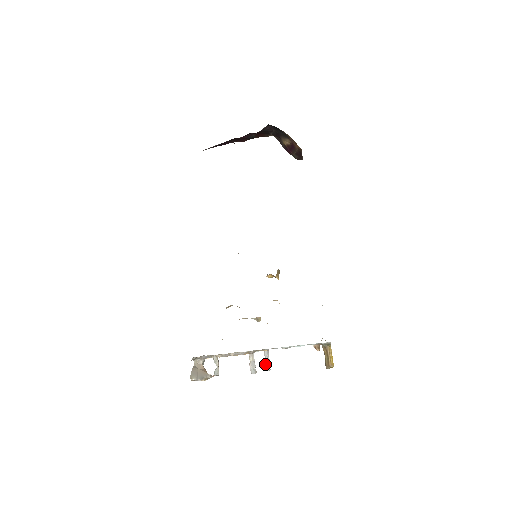
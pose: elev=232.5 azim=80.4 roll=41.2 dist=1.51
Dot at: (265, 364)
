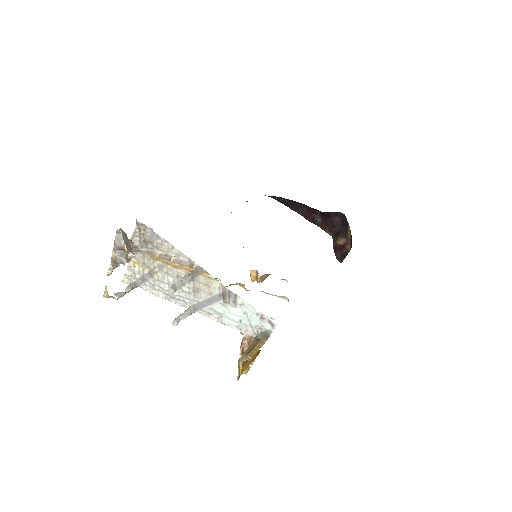
Dot at: (178, 316)
